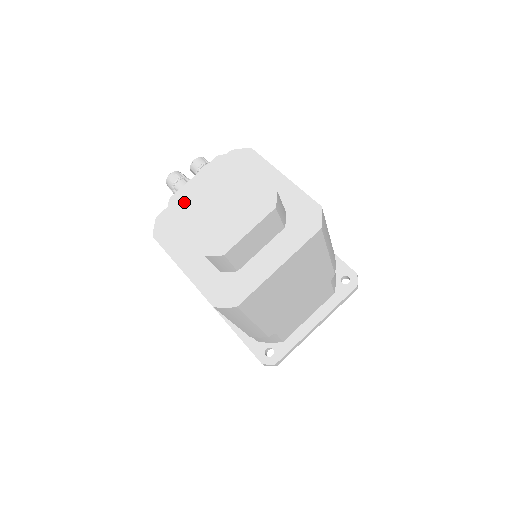
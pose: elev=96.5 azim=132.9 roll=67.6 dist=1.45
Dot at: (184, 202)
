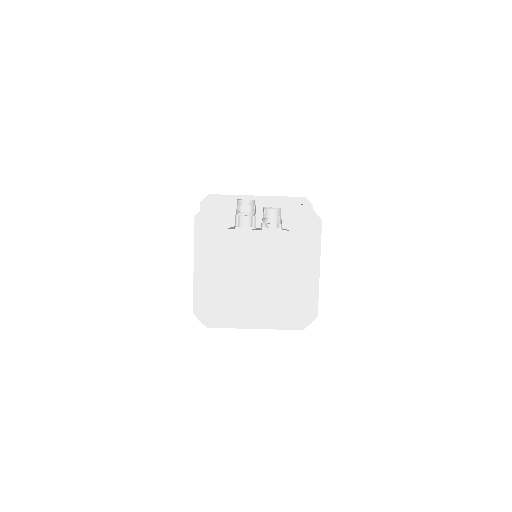
Dot at: (235, 244)
